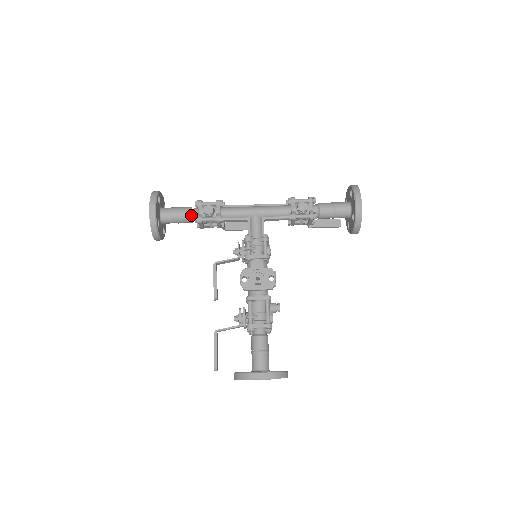
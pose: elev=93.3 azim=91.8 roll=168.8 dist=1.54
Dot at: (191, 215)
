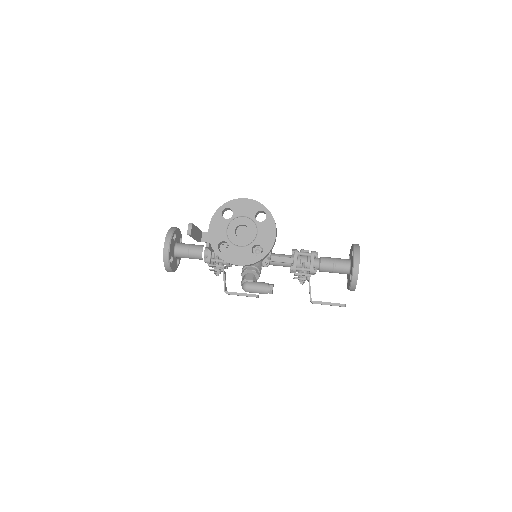
Dot at: occluded
